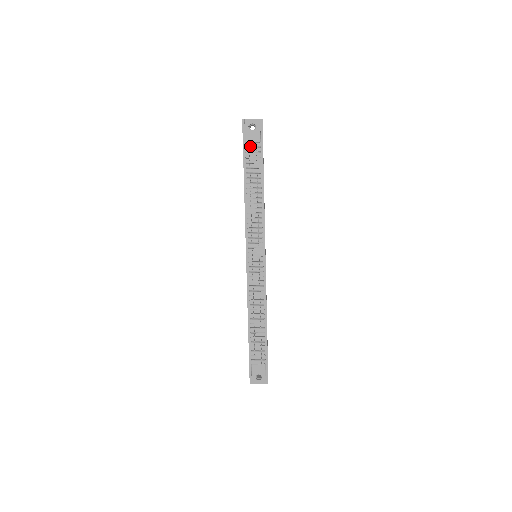
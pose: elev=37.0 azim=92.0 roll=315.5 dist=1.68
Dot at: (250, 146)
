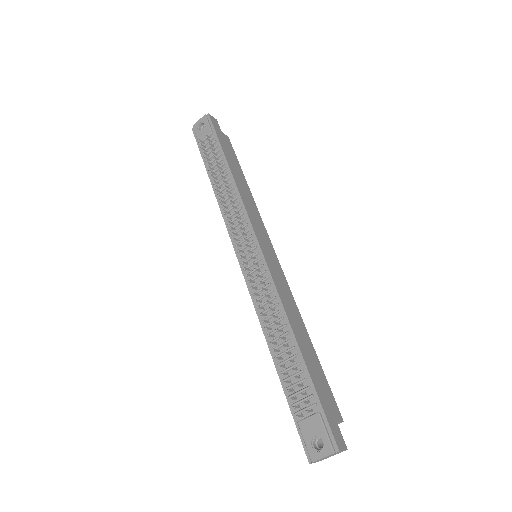
Dot at: (205, 144)
